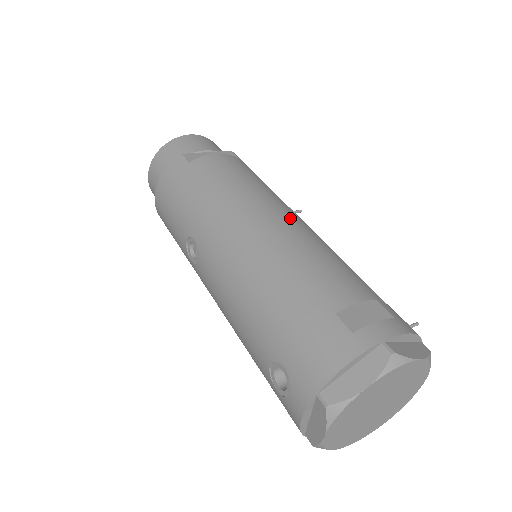
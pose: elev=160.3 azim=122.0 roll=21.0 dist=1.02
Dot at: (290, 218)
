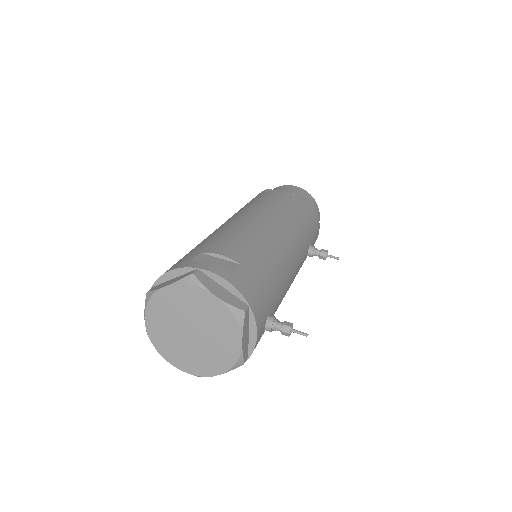
Dot at: (268, 223)
